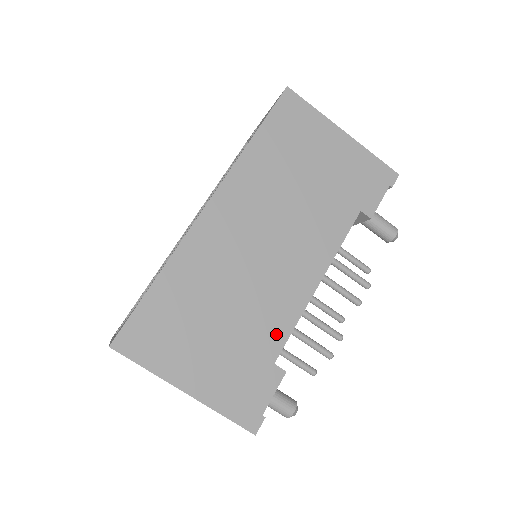
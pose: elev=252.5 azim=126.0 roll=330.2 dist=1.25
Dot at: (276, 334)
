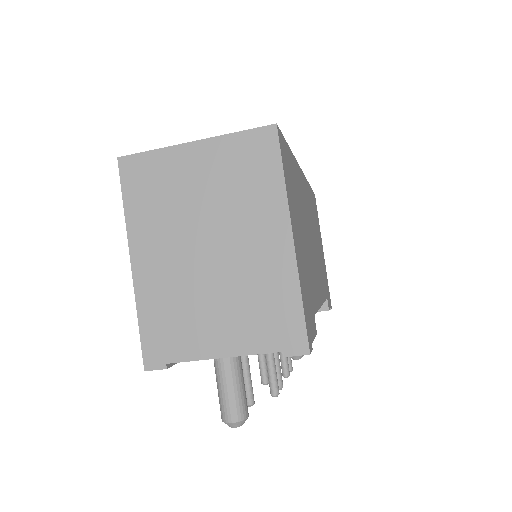
Dot at: (314, 297)
